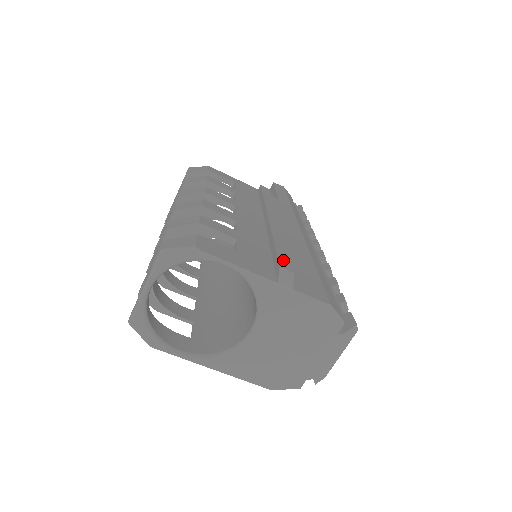
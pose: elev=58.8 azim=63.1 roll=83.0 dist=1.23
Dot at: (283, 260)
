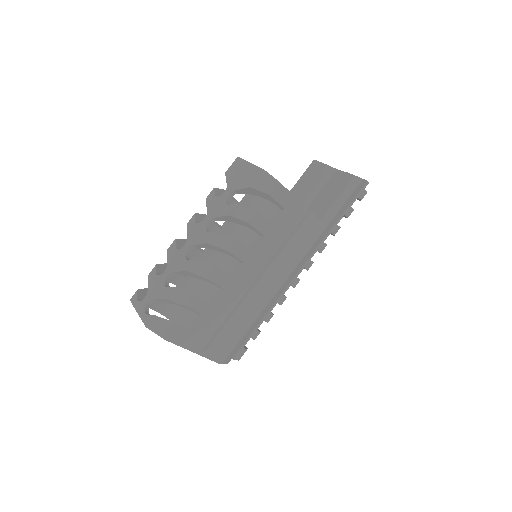
Dot at: (217, 340)
